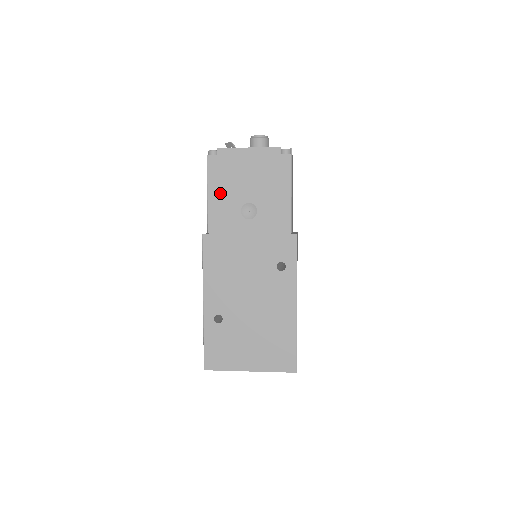
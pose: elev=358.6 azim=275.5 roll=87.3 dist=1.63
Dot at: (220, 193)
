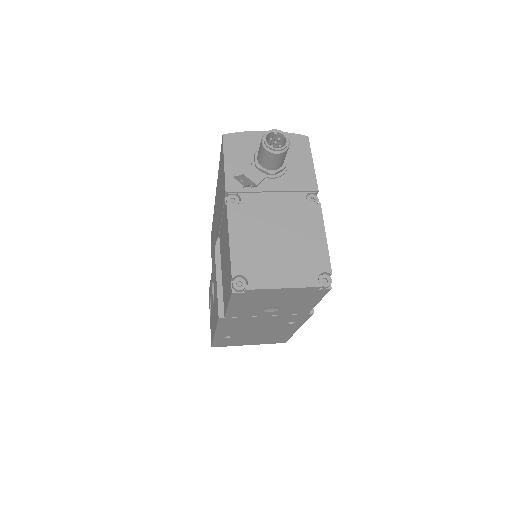
Dot at: (243, 306)
